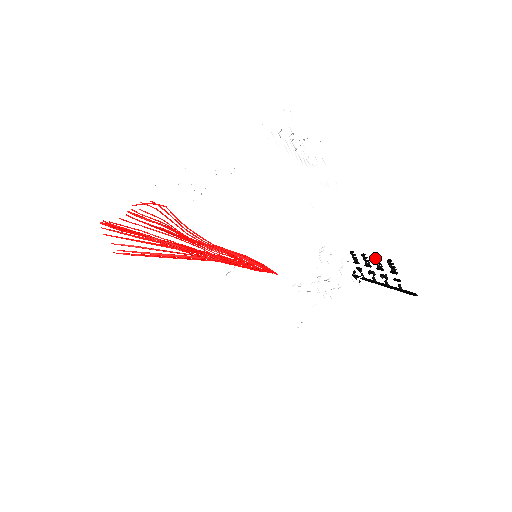
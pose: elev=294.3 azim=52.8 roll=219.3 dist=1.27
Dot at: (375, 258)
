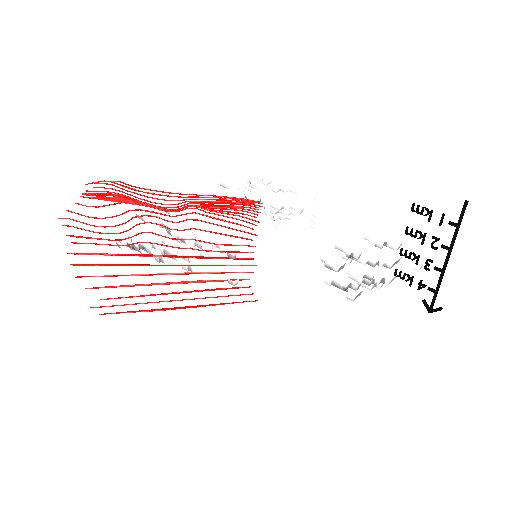
Dot at: (408, 234)
